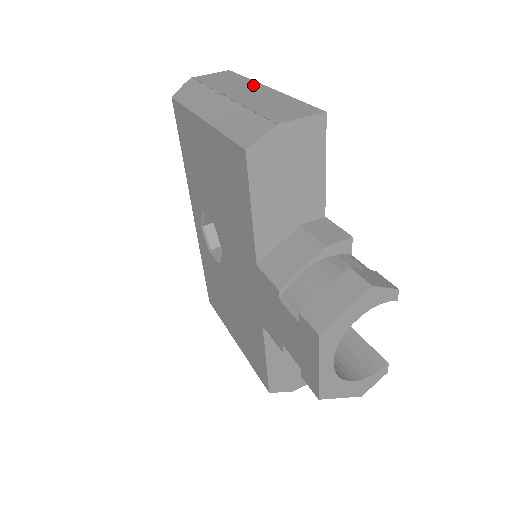
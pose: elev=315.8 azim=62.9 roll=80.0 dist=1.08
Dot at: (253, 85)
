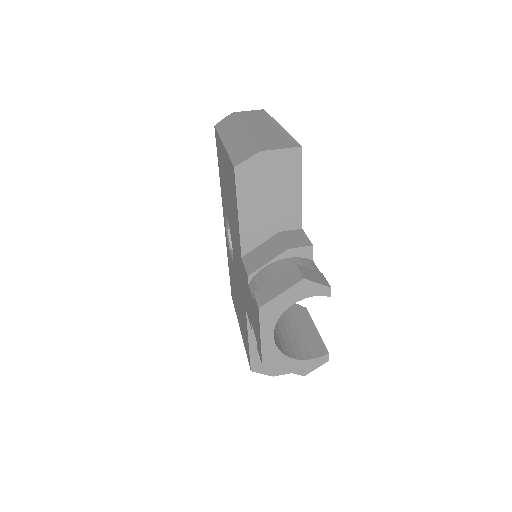
Dot at: (270, 122)
